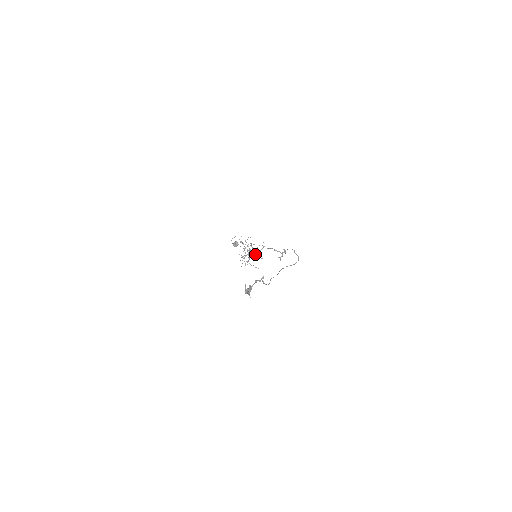
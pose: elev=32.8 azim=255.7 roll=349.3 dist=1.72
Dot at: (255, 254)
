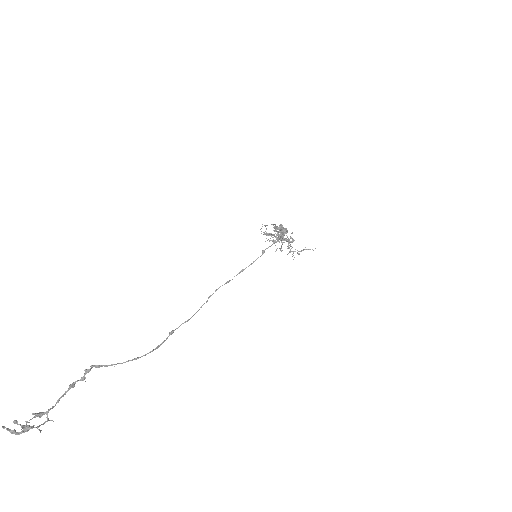
Dot at: occluded
